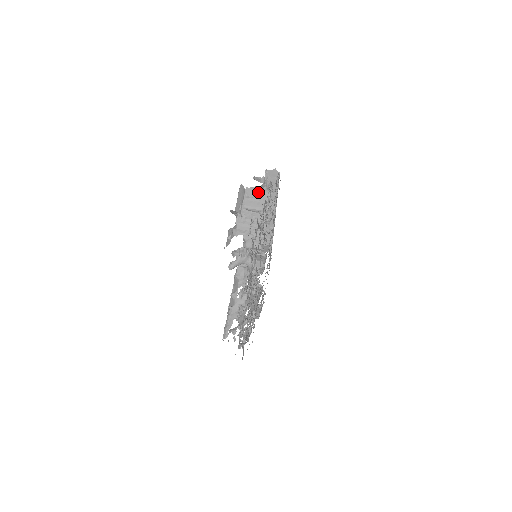
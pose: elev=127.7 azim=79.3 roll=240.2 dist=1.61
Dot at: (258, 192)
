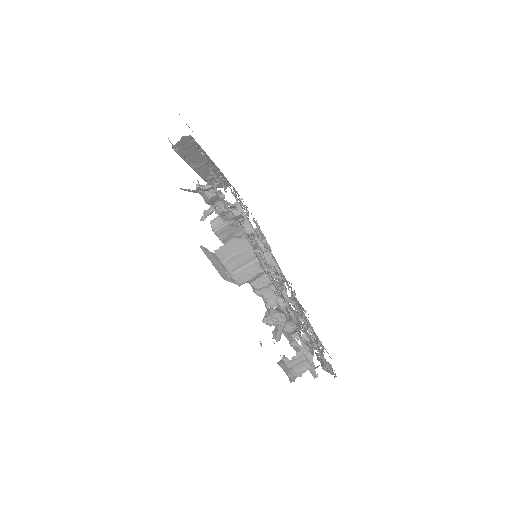
Dot at: (232, 245)
